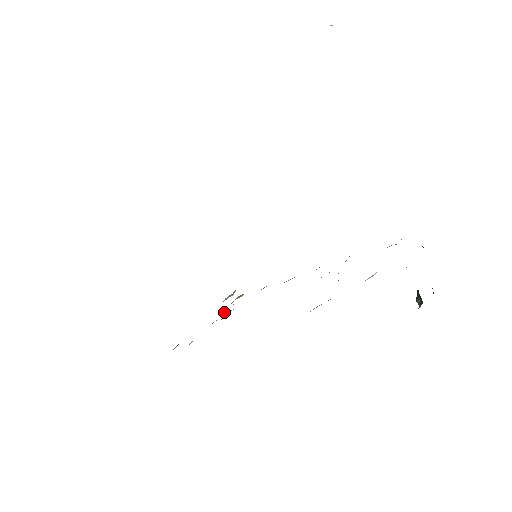
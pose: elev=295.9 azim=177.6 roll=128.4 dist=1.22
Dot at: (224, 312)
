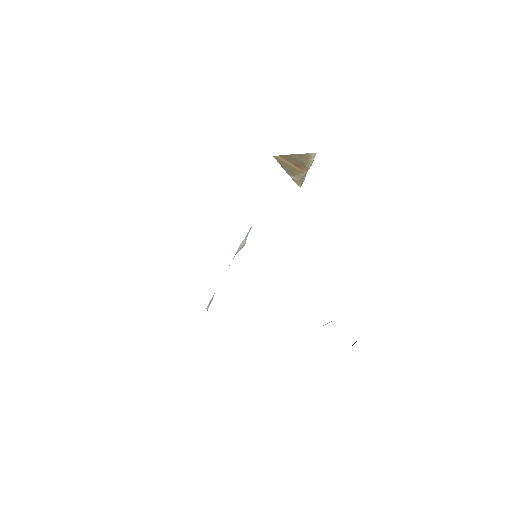
Dot at: occluded
